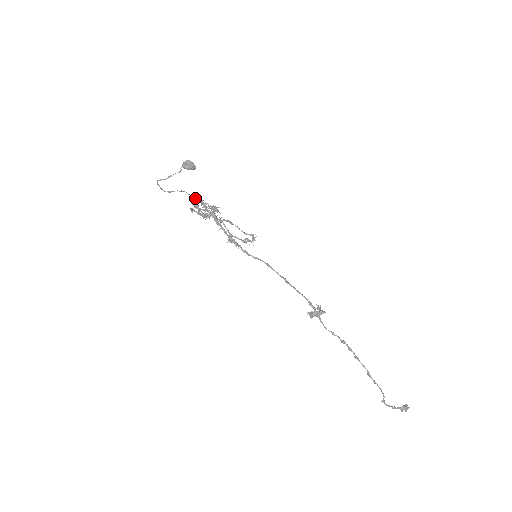
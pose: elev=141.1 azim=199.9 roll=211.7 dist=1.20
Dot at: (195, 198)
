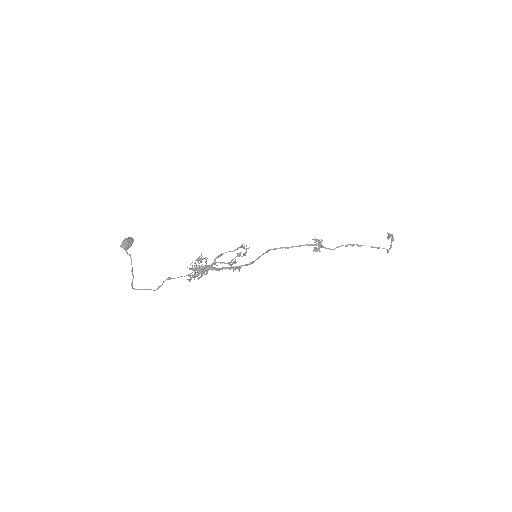
Dot at: occluded
